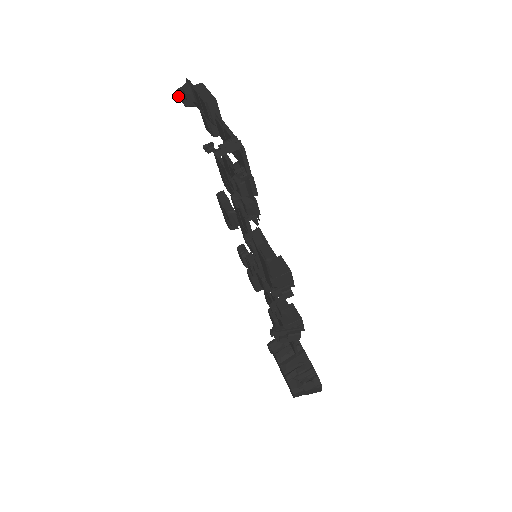
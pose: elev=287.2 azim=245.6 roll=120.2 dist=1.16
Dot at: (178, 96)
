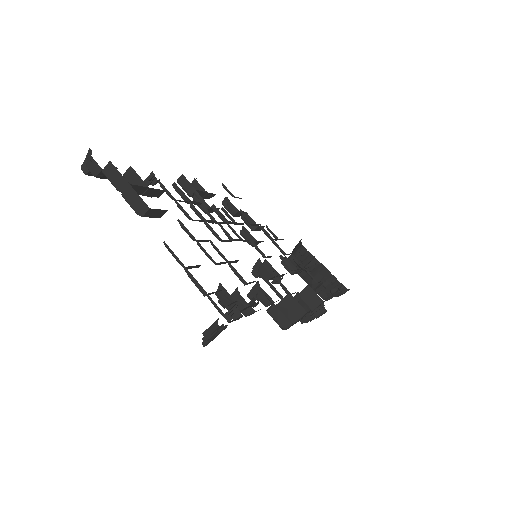
Dot at: (88, 175)
